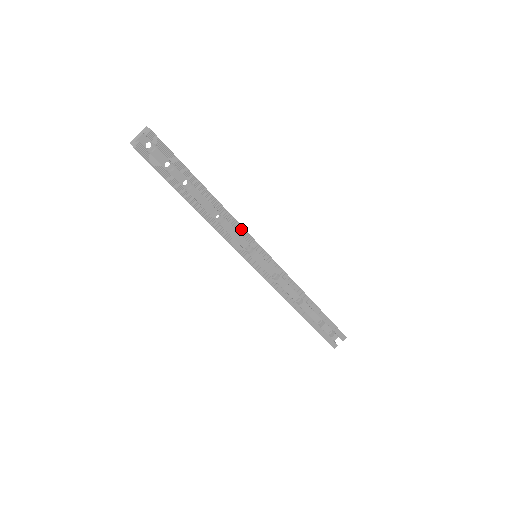
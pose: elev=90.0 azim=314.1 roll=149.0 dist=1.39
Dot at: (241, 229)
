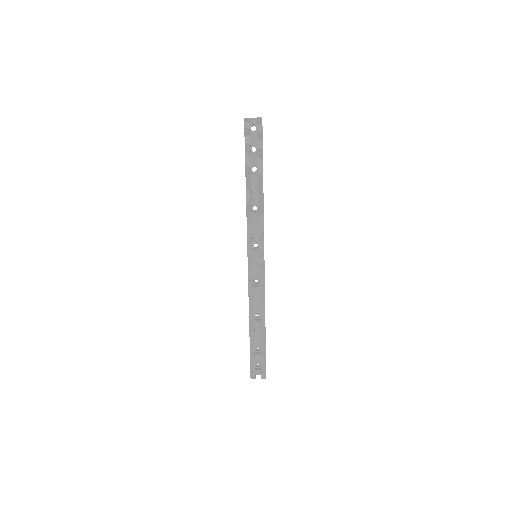
Dot at: (262, 226)
